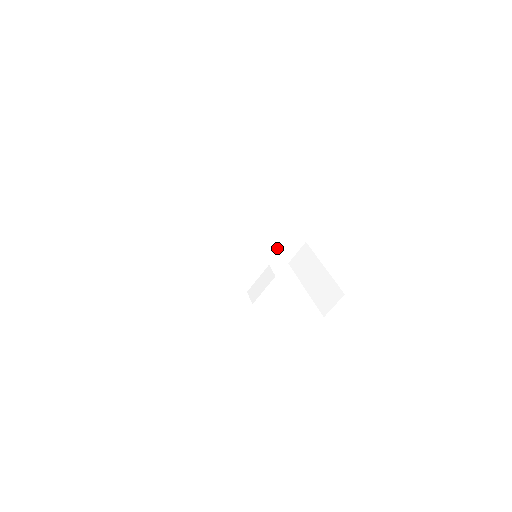
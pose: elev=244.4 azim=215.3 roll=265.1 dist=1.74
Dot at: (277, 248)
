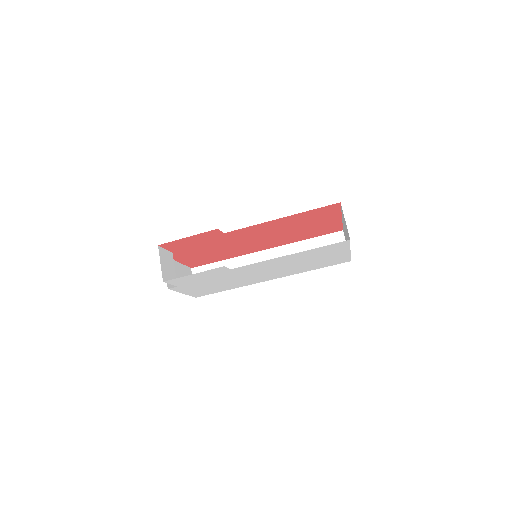
Dot at: occluded
